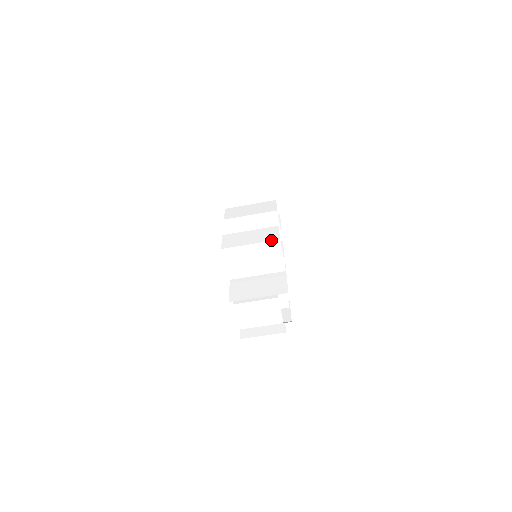
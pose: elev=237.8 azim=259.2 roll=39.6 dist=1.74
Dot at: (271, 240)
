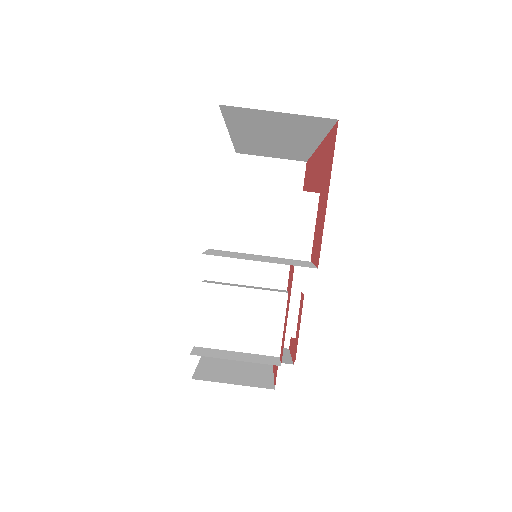
Dot at: occluded
